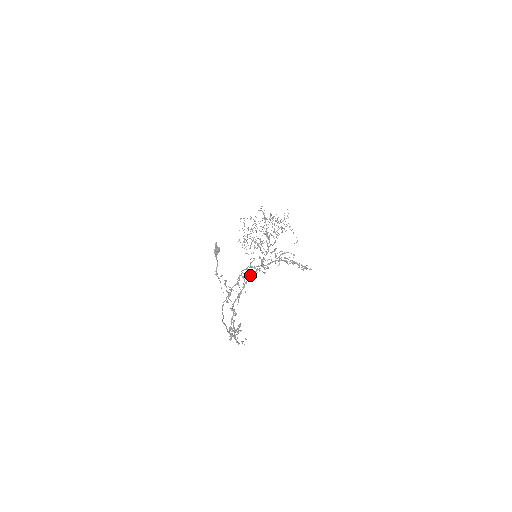
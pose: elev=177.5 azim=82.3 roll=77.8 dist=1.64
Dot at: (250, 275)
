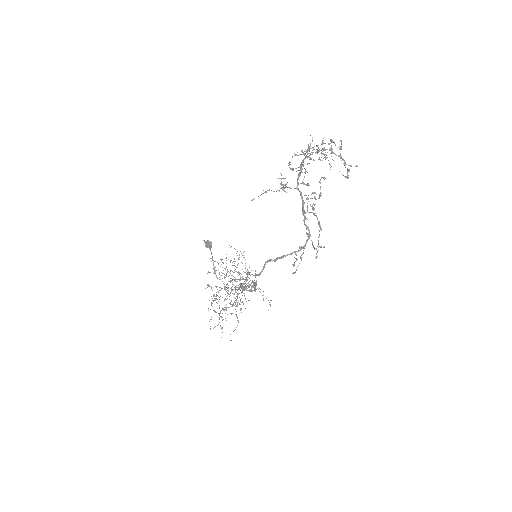
Dot at: occluded
